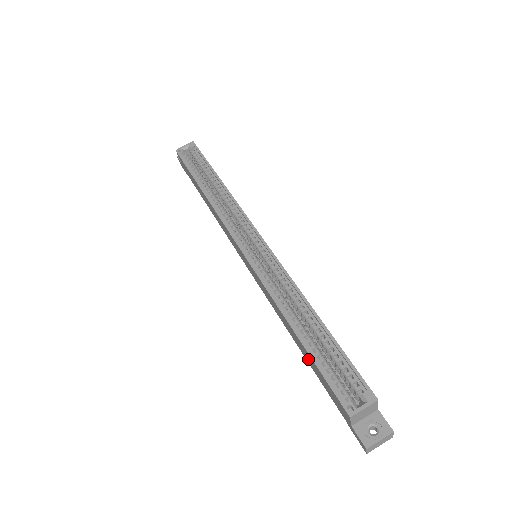
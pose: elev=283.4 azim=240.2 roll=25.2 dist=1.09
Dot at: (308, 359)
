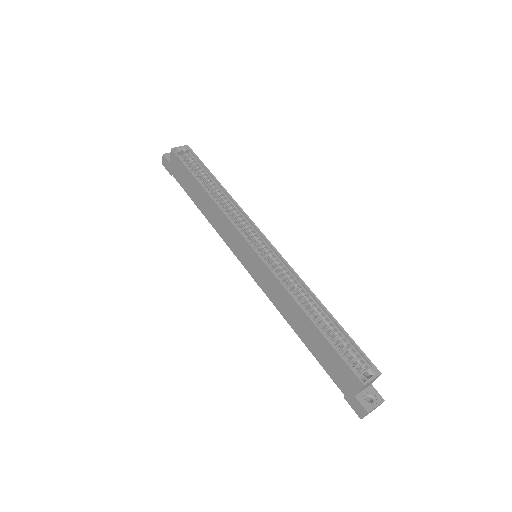
Dot at: (314, 343)
